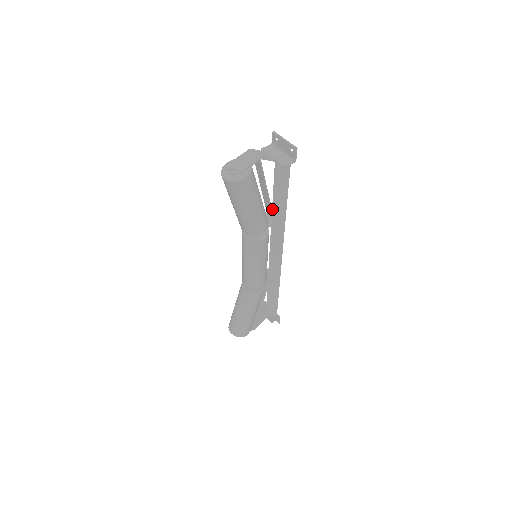
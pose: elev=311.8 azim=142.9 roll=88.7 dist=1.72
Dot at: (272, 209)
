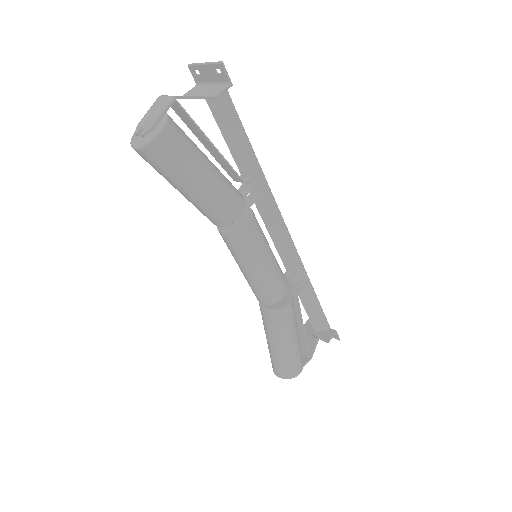
Dot at: (242, 178)
